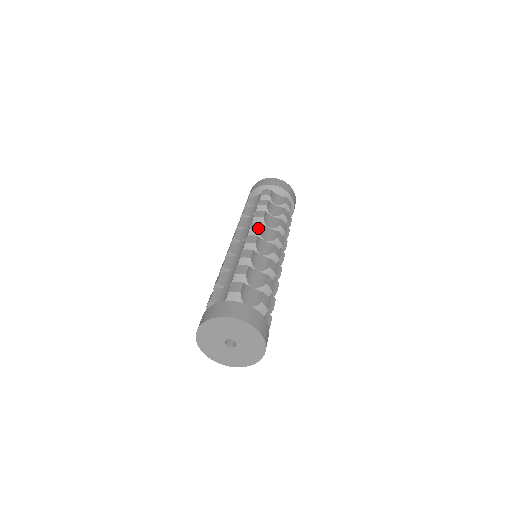
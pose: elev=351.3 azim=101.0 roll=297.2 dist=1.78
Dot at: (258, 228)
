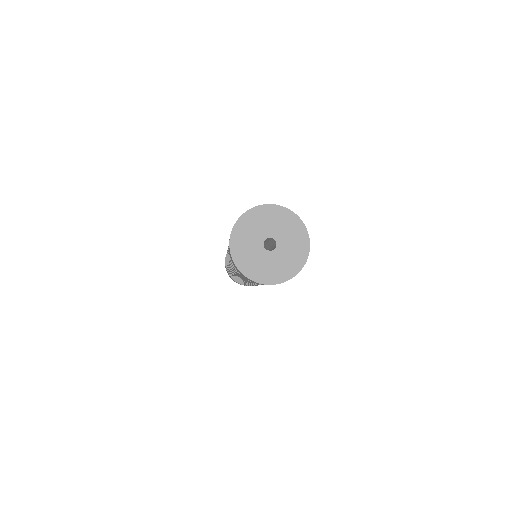
Dot at: occluded
